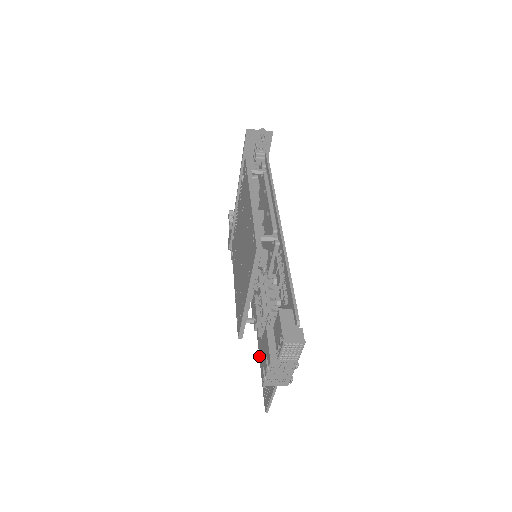
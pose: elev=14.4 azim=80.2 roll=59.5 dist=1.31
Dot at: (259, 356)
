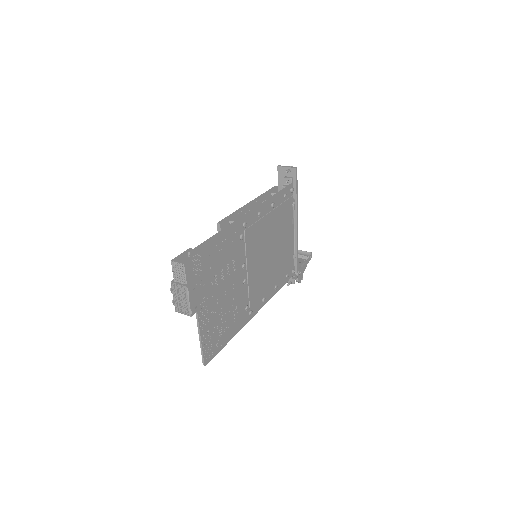
Dot at: (233, 334)
